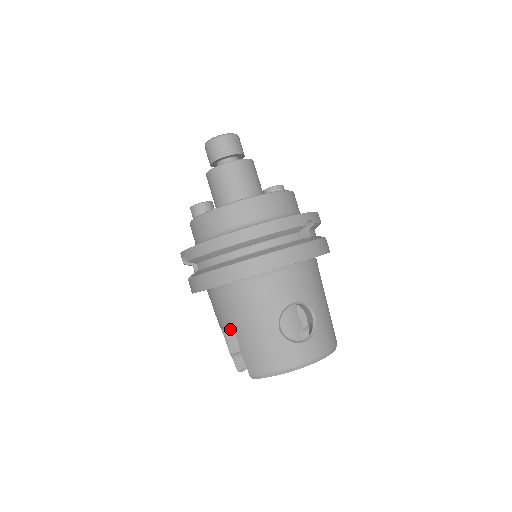
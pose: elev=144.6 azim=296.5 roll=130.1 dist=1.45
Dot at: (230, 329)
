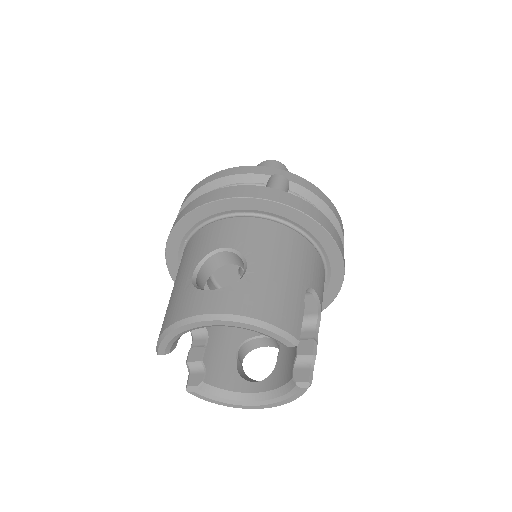
Dot at: (200, 334)
